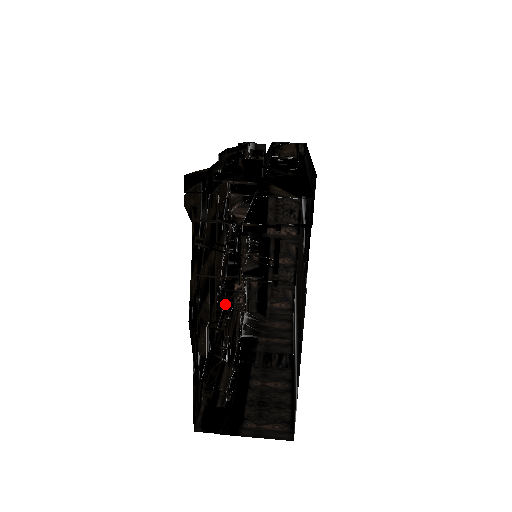
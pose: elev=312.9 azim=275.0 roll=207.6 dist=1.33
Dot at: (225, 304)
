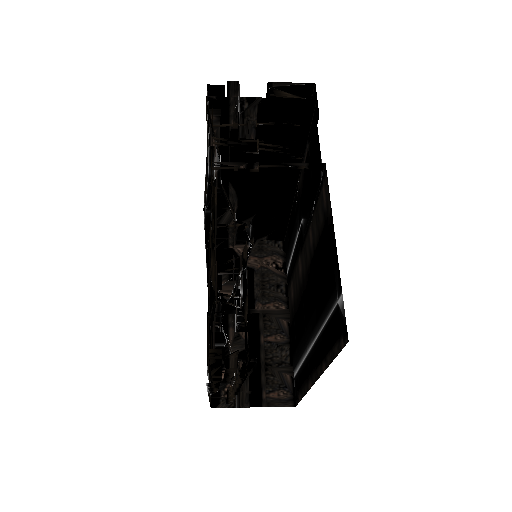
Dot at: occluded
